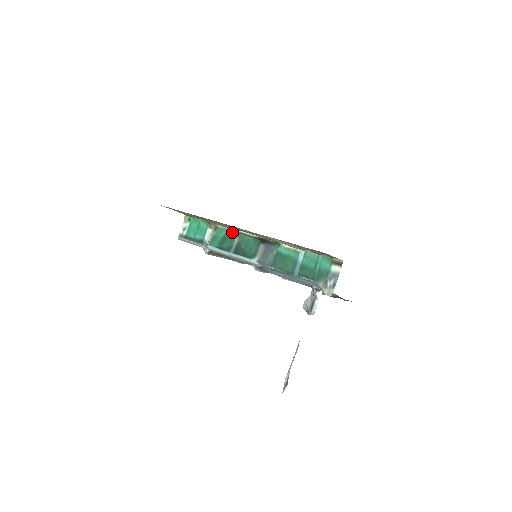
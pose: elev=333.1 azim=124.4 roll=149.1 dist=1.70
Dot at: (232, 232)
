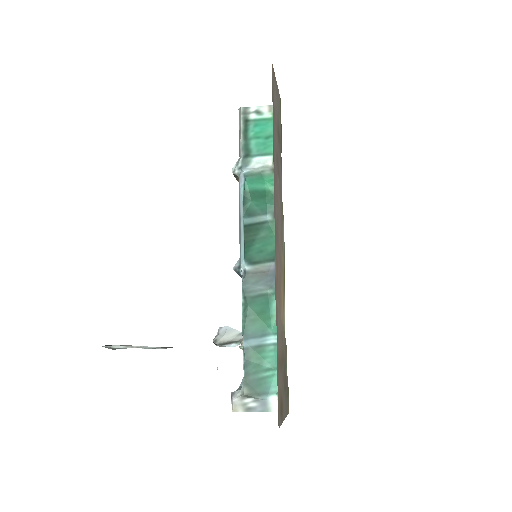
Dot at: occluded
